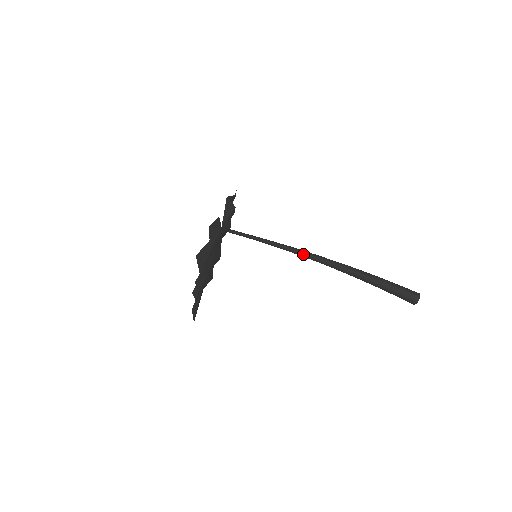
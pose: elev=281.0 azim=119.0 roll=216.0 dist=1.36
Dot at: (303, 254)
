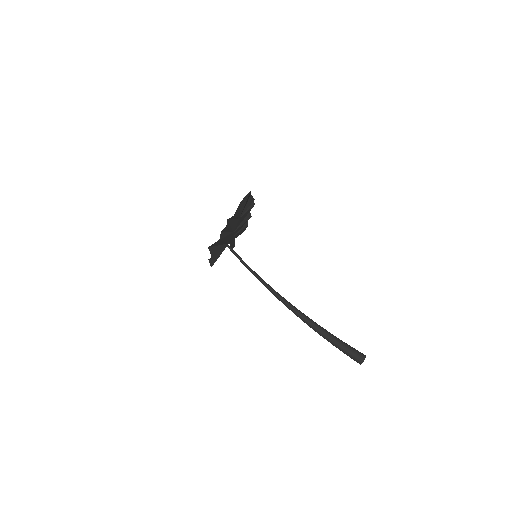
Dot at: (278, 293)
